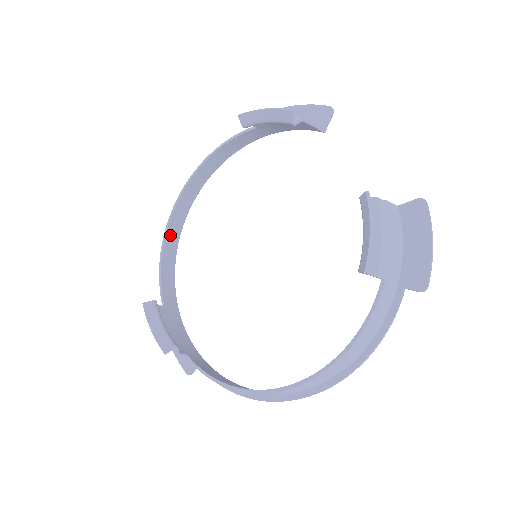
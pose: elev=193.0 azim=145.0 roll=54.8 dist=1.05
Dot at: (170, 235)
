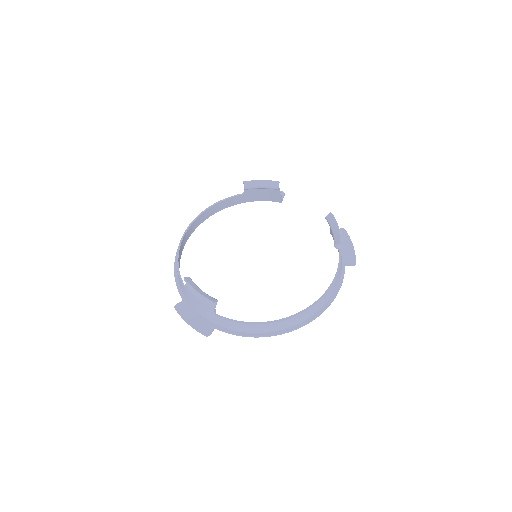
Dot at: (180, 251)
